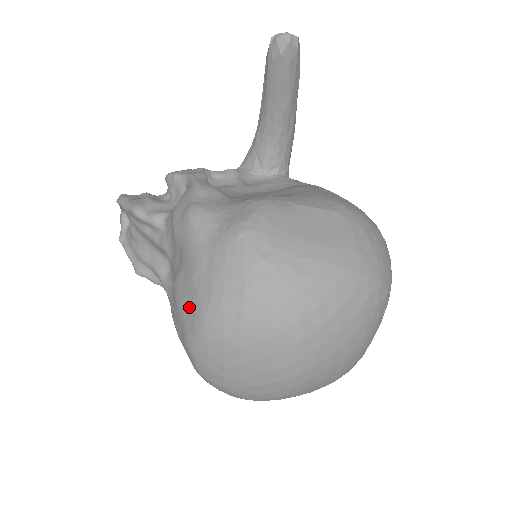
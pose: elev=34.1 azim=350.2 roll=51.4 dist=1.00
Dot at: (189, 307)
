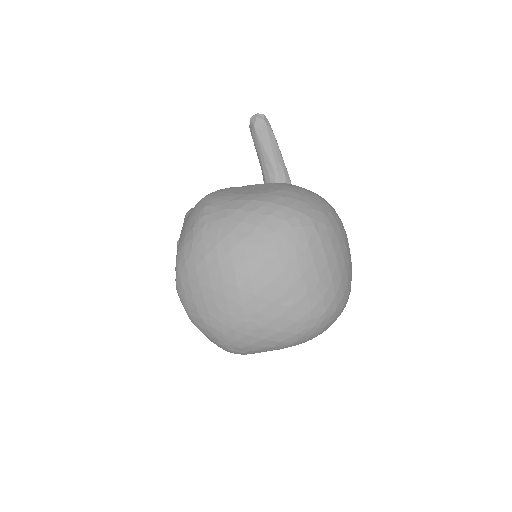
Dot at: occluded
